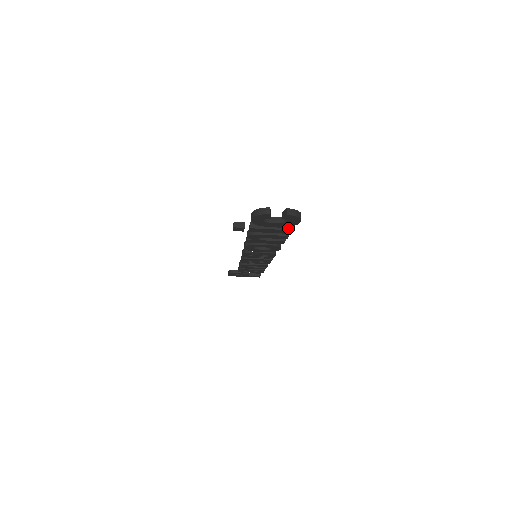
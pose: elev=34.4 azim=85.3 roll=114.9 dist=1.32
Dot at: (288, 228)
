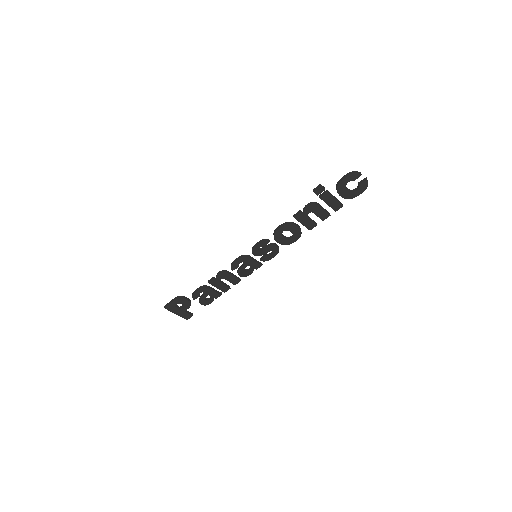
Dot at: (341, 204)
